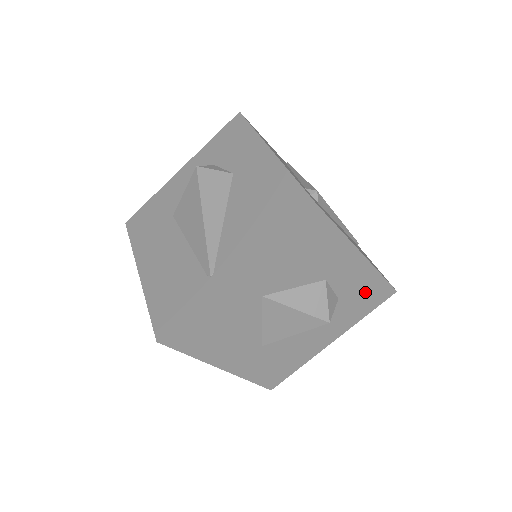
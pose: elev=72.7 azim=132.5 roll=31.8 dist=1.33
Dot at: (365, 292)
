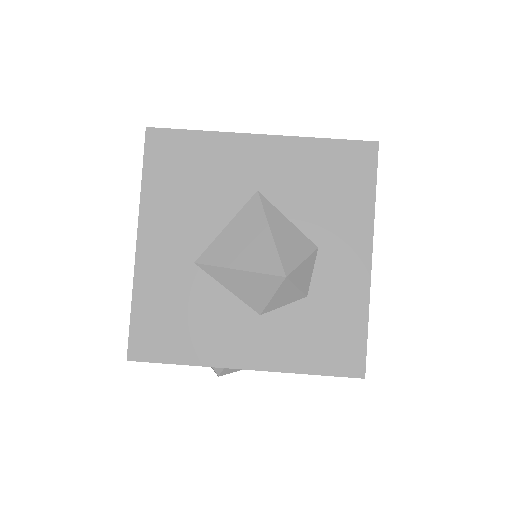
Dot at: (336, 326)
